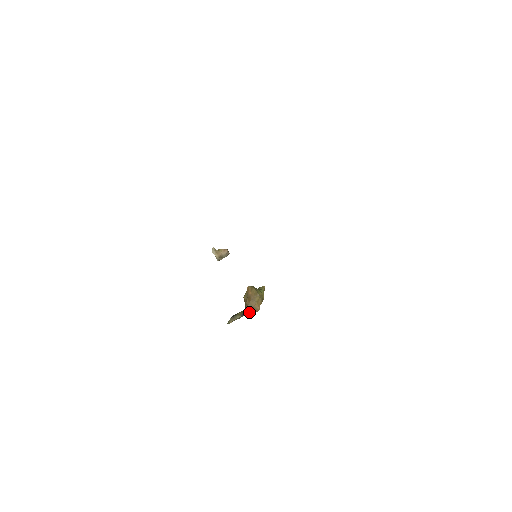
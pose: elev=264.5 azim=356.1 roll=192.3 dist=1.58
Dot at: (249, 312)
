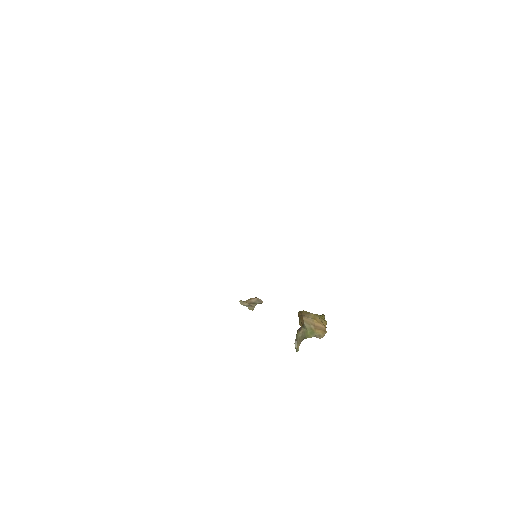
Dot at: (313, 332)
